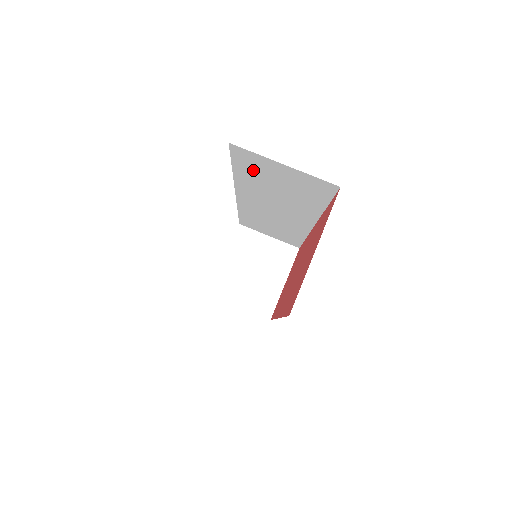
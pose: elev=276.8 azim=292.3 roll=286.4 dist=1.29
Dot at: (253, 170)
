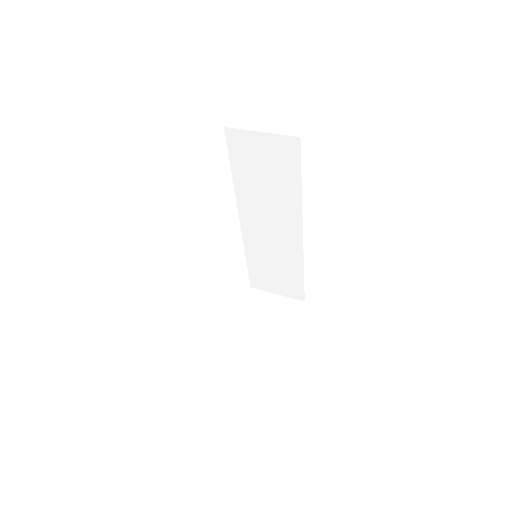
Dot at: (244, 160)
